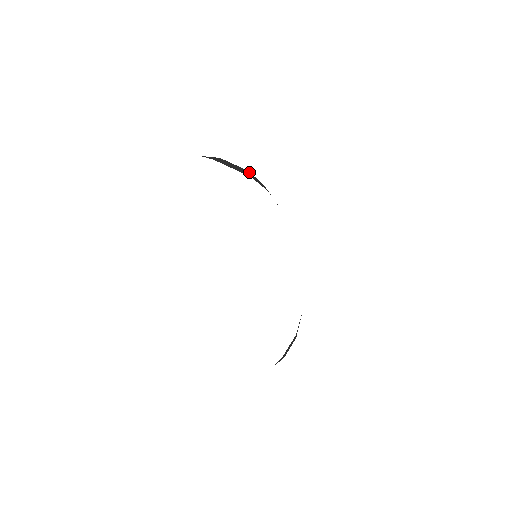
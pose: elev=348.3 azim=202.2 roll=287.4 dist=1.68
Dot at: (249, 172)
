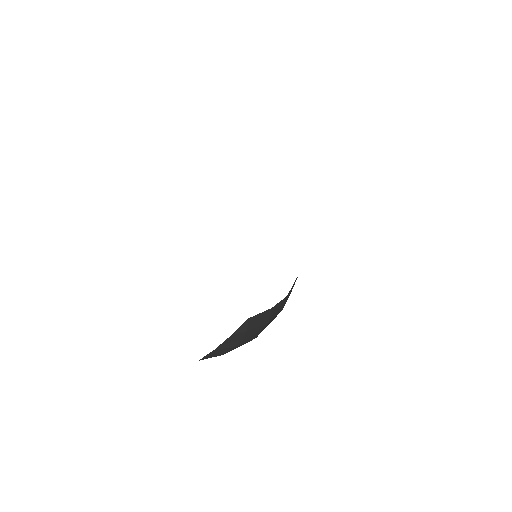
Dot at: occluded
